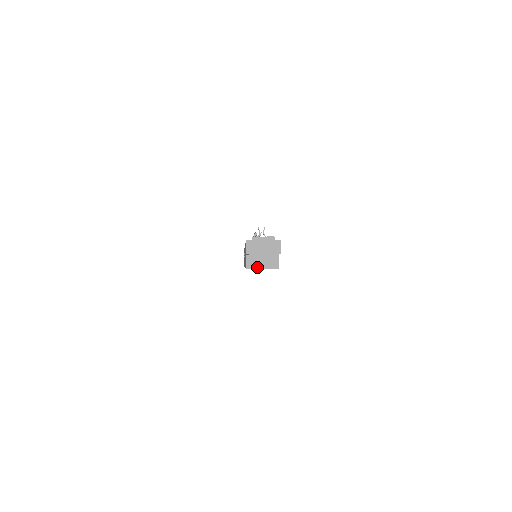
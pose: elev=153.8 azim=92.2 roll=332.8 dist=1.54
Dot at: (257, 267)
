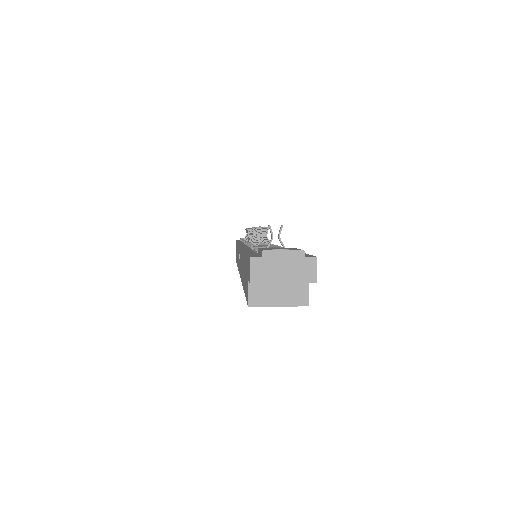
Dot at: (268, 303)
